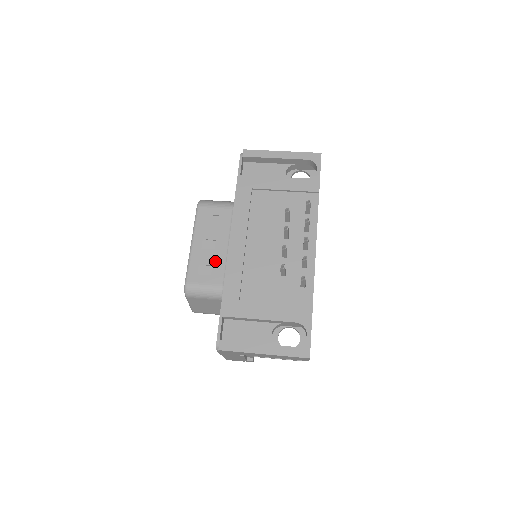
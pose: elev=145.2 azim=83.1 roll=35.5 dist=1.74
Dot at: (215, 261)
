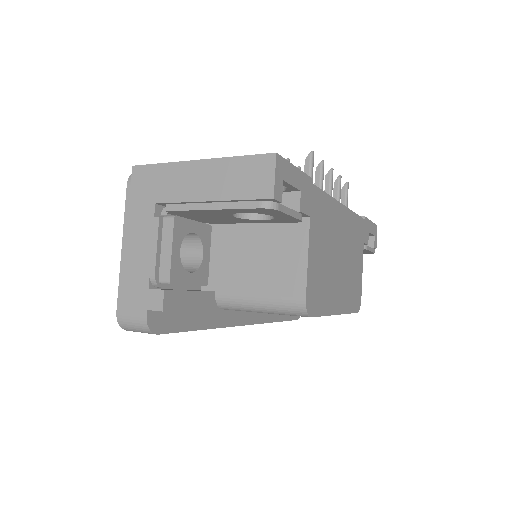
Dot at: occluded
